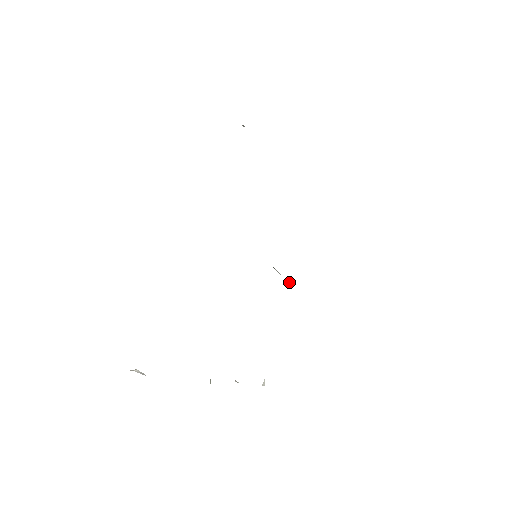
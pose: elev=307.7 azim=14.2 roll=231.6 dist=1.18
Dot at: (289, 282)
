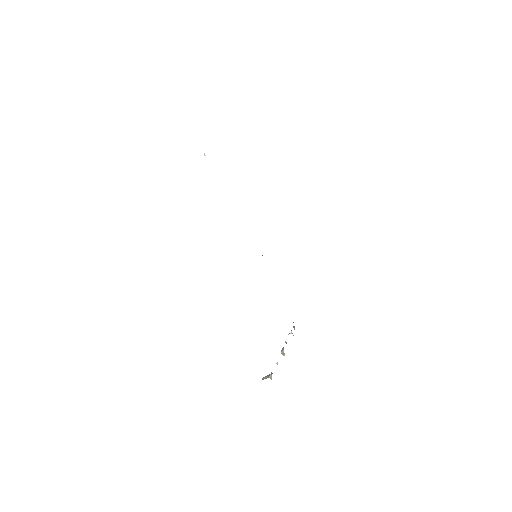
Dot at: occluded
